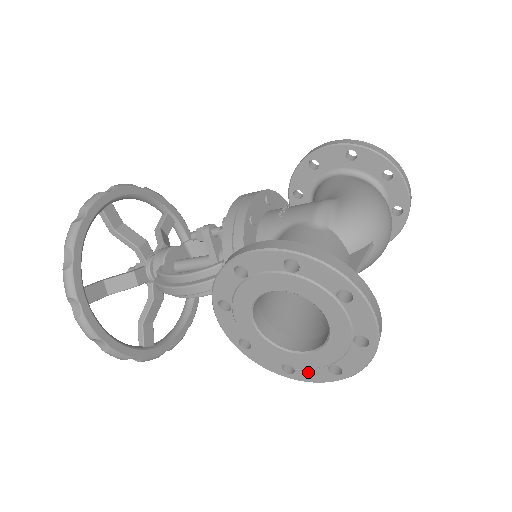
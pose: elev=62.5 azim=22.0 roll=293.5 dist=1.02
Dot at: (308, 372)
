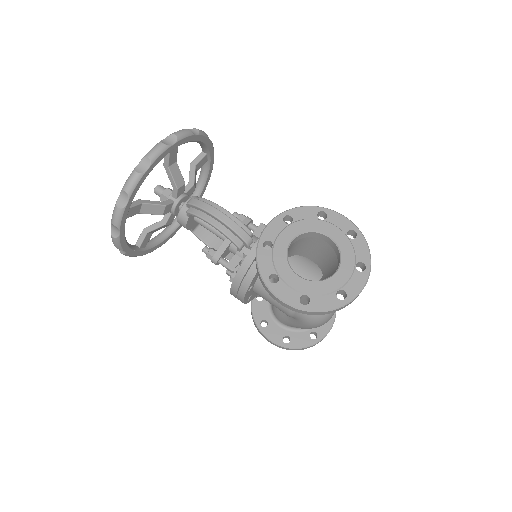
Dot at: (285, 289)
